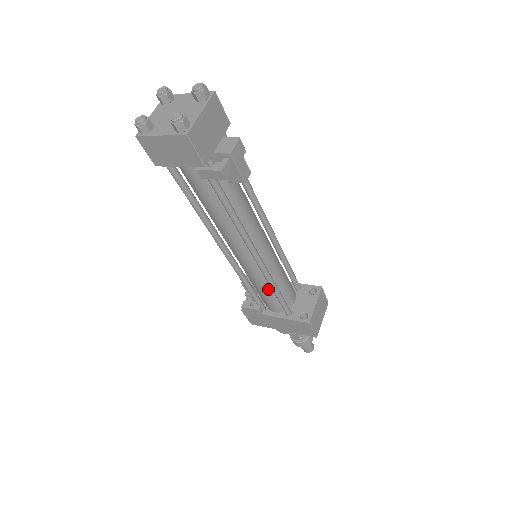
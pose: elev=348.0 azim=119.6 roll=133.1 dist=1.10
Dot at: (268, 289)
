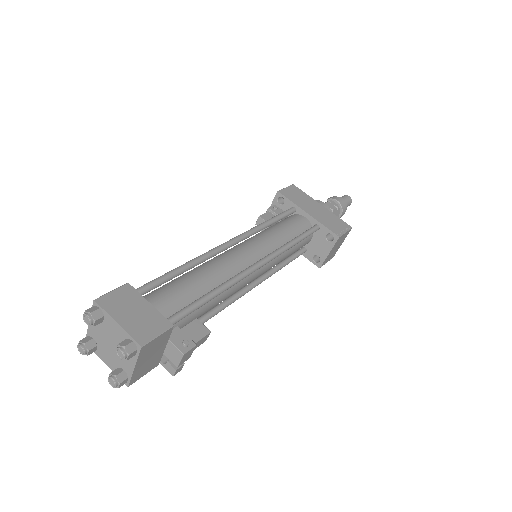
Dot at: occluded
